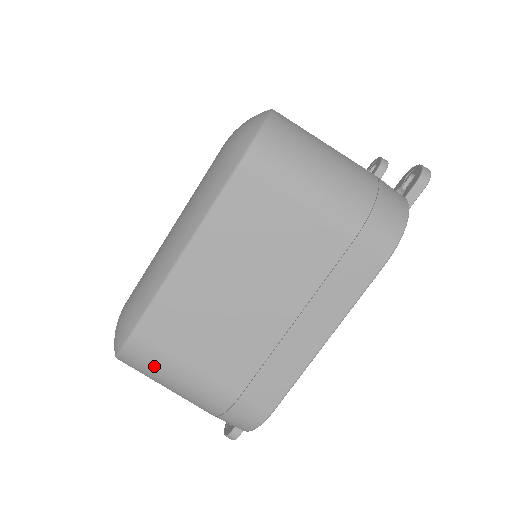
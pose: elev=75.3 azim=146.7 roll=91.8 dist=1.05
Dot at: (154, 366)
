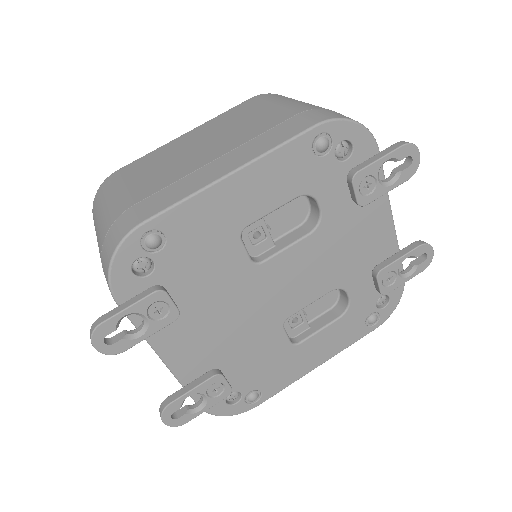
Dot at: (106, 192)
